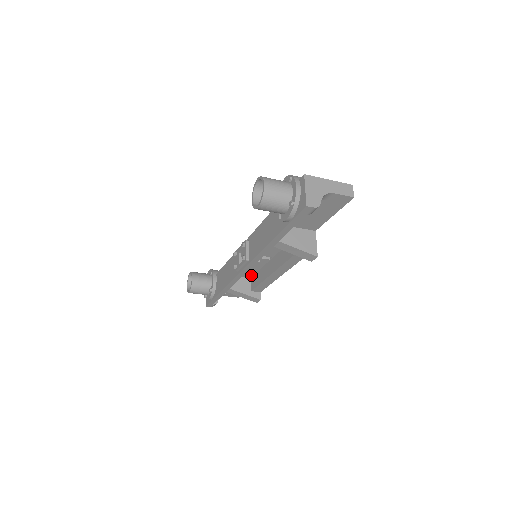
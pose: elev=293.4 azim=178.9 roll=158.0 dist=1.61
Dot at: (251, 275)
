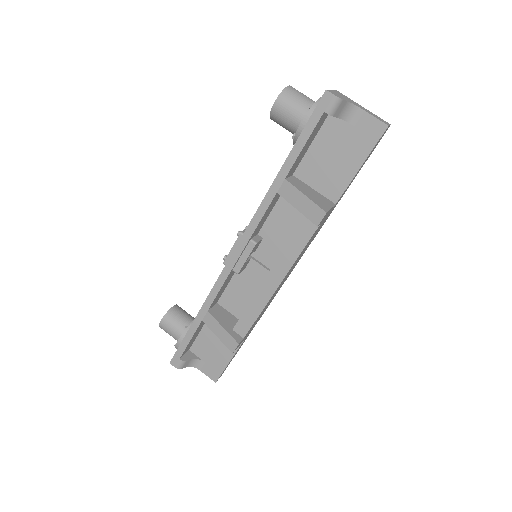
Dot at: occluded
